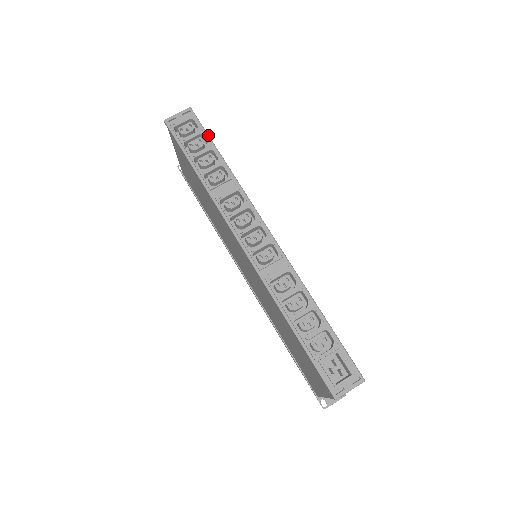
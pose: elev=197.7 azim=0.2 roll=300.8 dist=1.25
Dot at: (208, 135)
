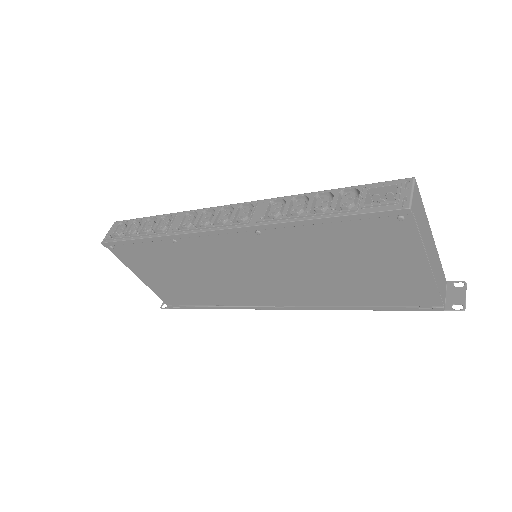
Dot at: (139, 218)
